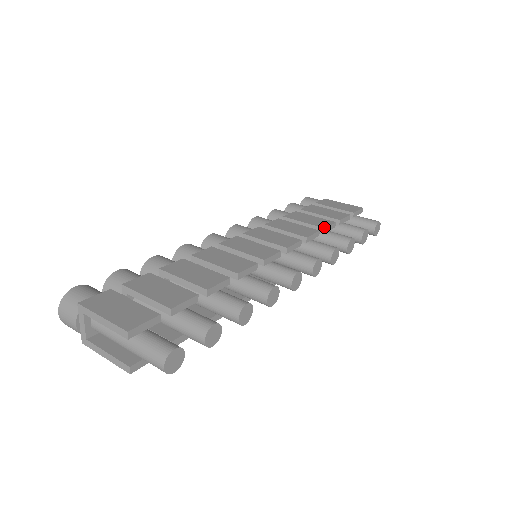
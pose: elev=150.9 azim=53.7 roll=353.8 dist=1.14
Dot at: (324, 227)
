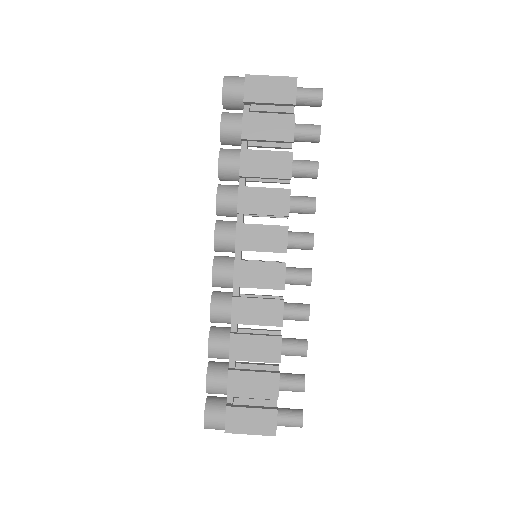
Dot at: (290, 177)
